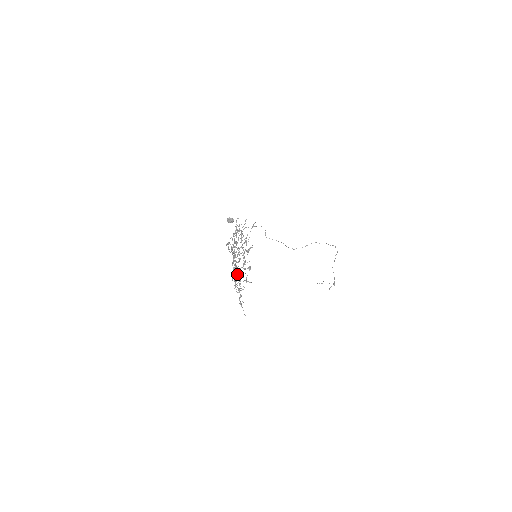
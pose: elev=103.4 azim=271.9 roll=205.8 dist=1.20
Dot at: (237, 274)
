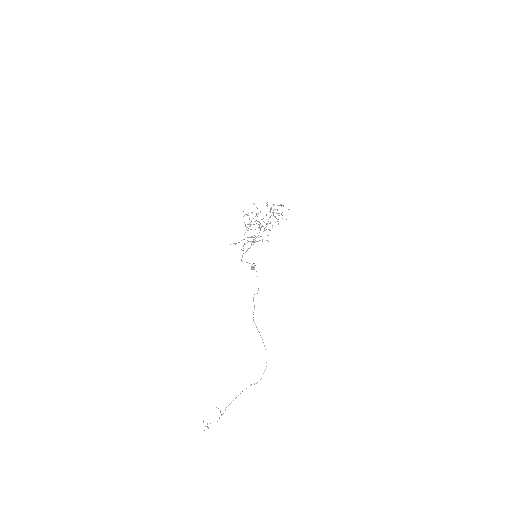
Dot at: occluded
